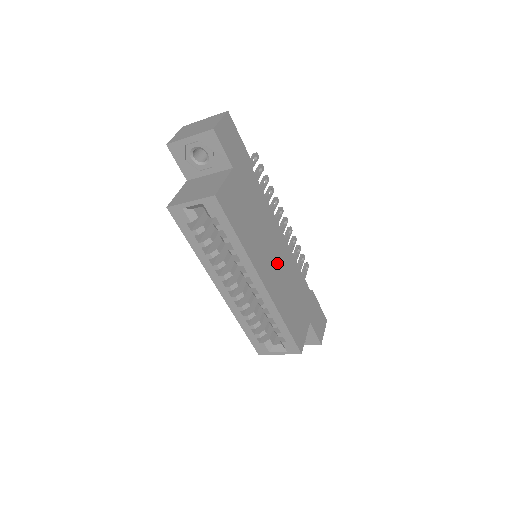
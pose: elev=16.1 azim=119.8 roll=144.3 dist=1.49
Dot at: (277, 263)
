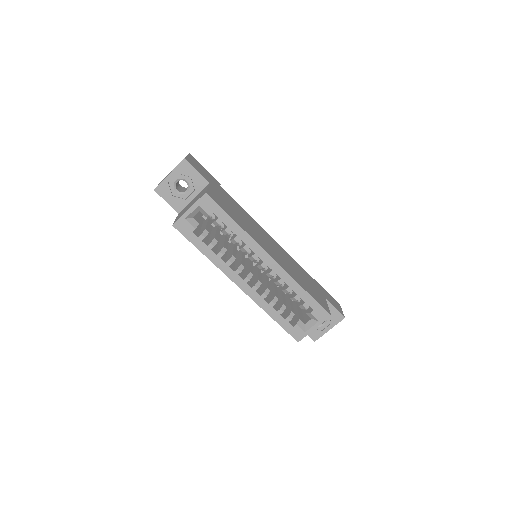
Dot at: (275, 250)
